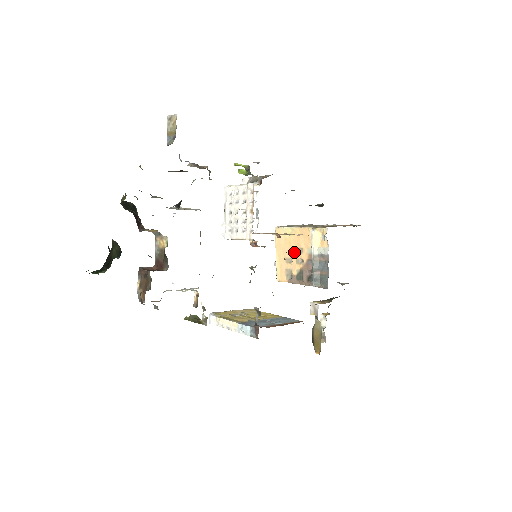
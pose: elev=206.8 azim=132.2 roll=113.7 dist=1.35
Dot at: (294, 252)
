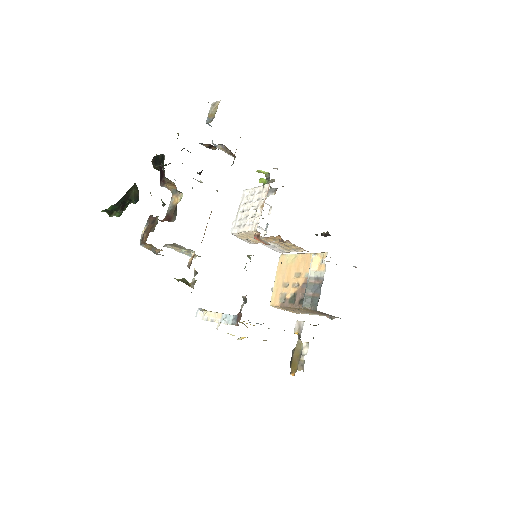
Dot at: (292, 277)
